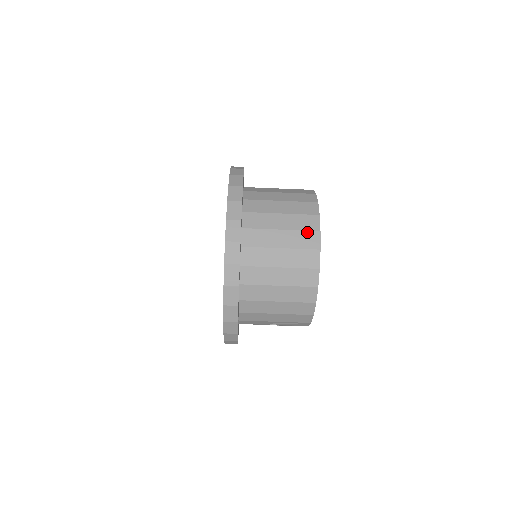
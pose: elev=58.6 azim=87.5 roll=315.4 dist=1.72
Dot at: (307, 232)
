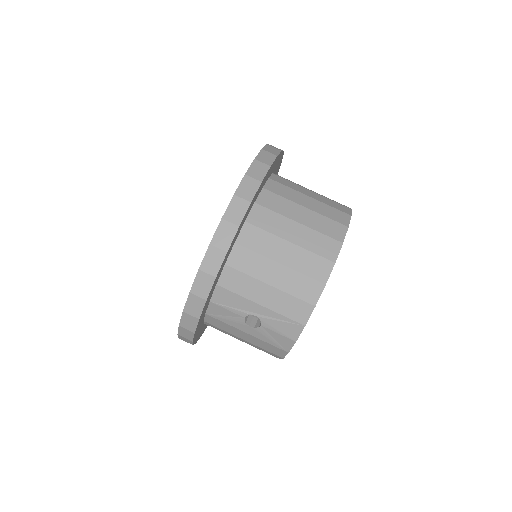
Dot at: (337, 210)
